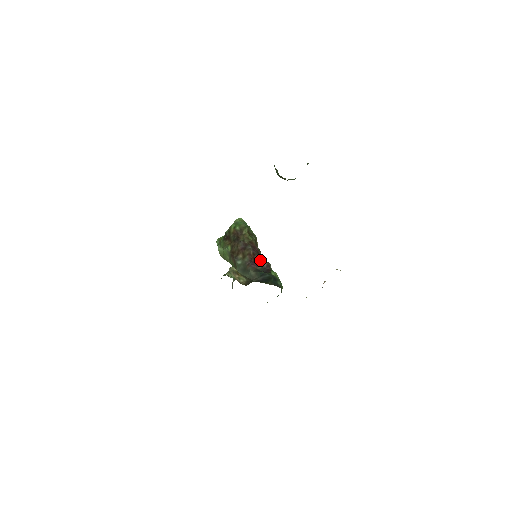
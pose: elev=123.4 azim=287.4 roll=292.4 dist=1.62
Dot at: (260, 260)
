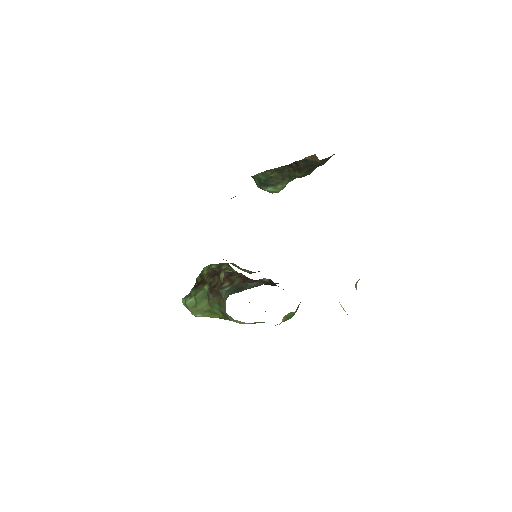
Dot at: occluded
